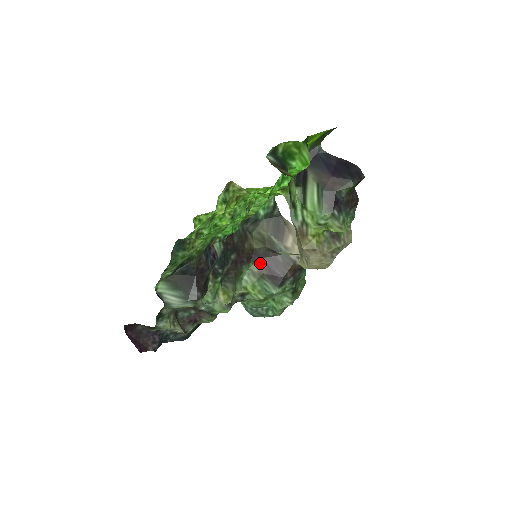
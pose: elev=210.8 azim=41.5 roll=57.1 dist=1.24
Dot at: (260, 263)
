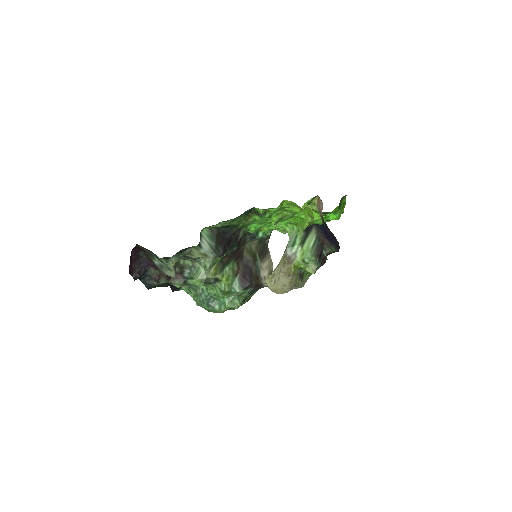
Dot at: (240, 266)
